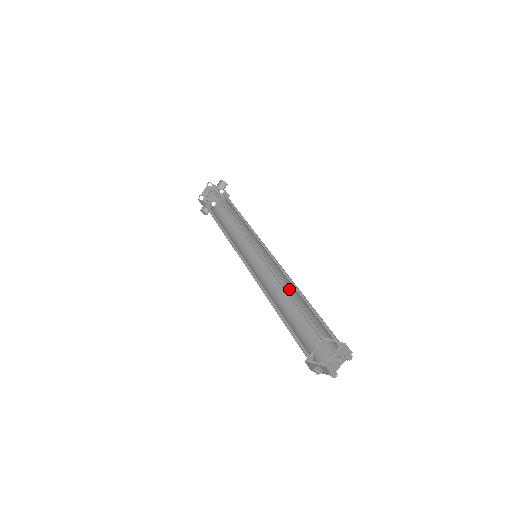
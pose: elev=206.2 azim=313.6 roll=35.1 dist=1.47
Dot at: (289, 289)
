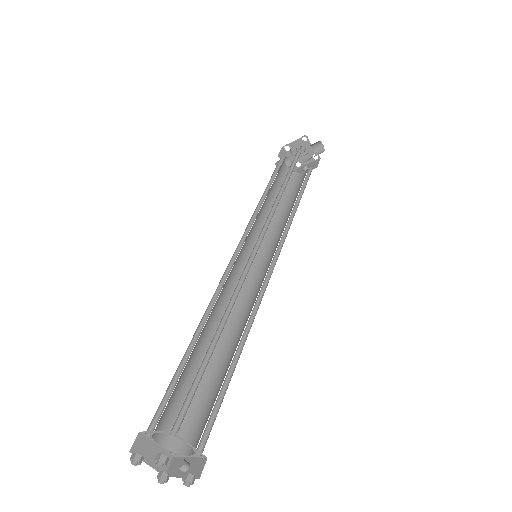
Dot at: (243, 326)
